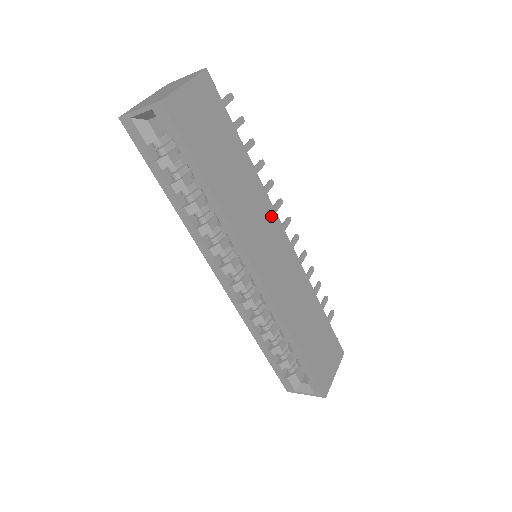
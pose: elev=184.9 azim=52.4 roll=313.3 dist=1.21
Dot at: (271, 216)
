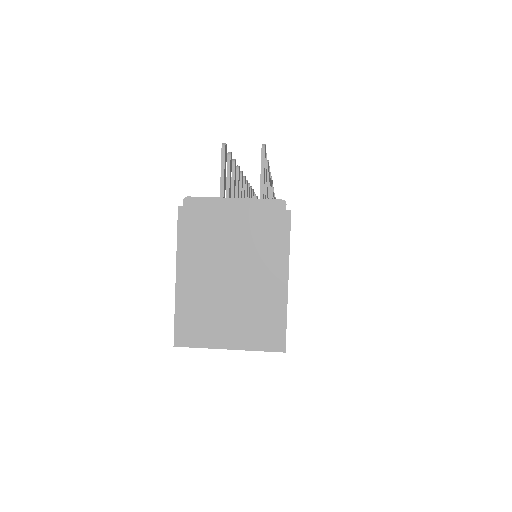
Dot at: occluded
